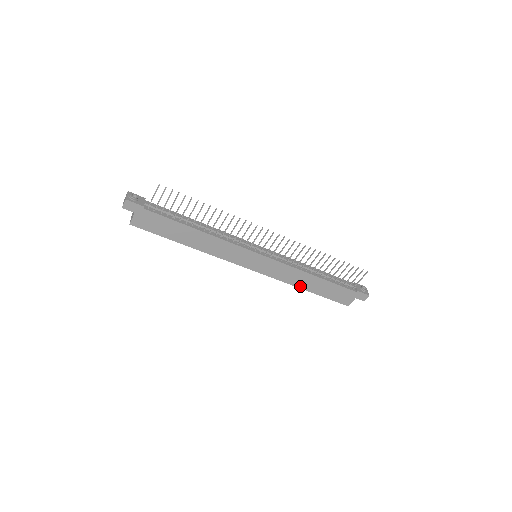
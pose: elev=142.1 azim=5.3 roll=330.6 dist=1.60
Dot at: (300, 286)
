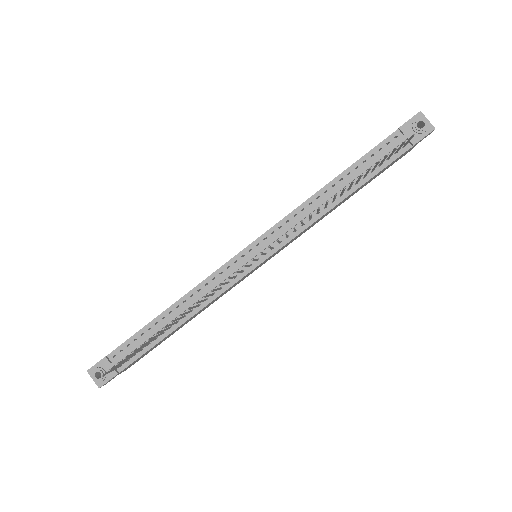
Dot at: (332, 210)
